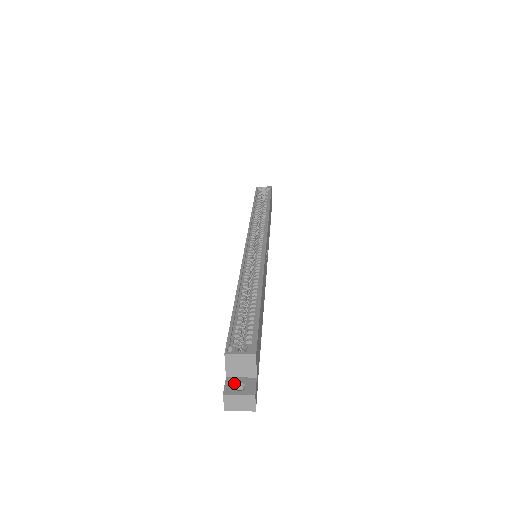
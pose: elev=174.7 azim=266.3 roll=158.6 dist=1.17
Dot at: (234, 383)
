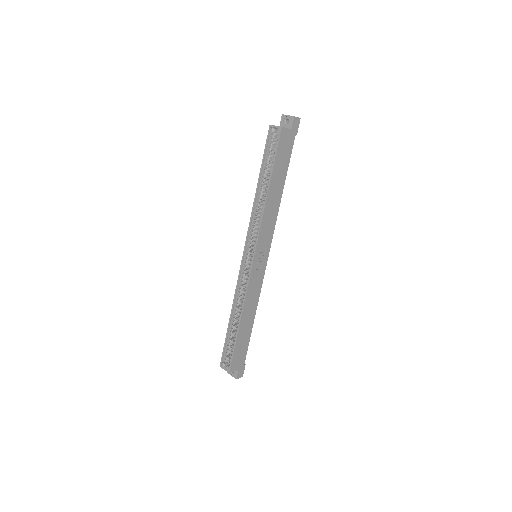
Dot at: occluded
